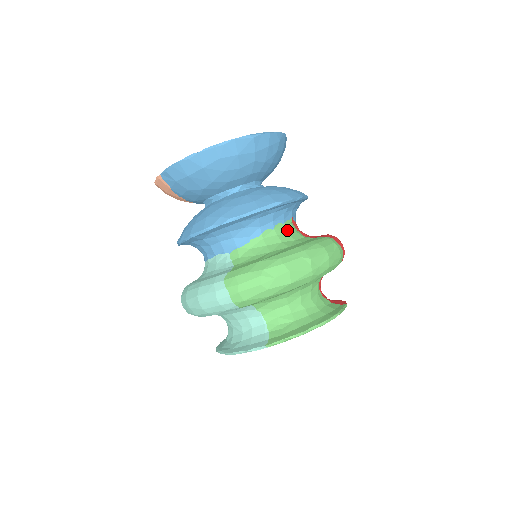
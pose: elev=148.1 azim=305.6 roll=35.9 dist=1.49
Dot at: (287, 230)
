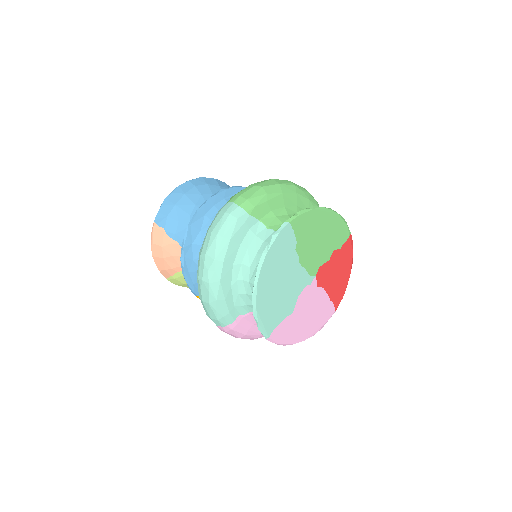
Dot at: occluded
